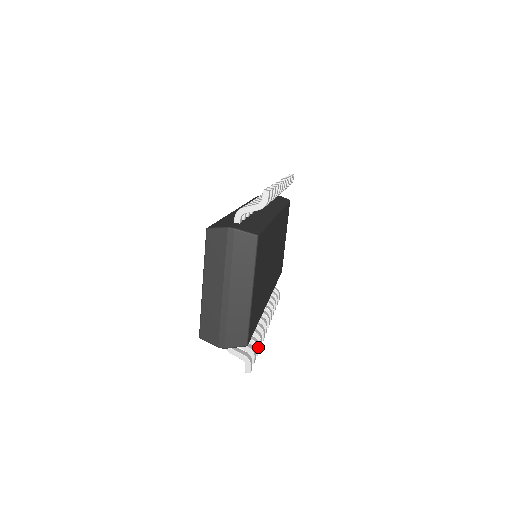
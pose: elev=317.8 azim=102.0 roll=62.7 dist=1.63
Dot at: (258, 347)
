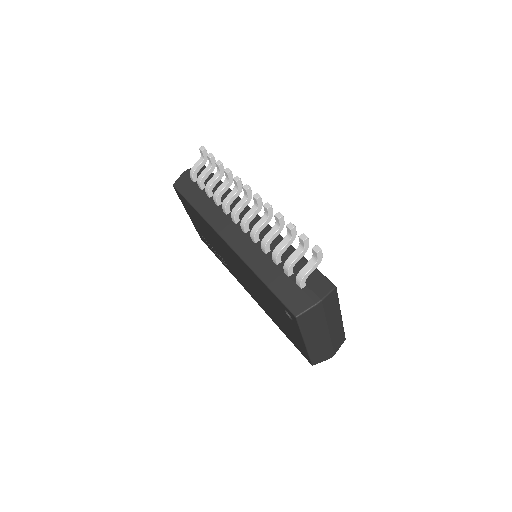
Dot at: occluded
